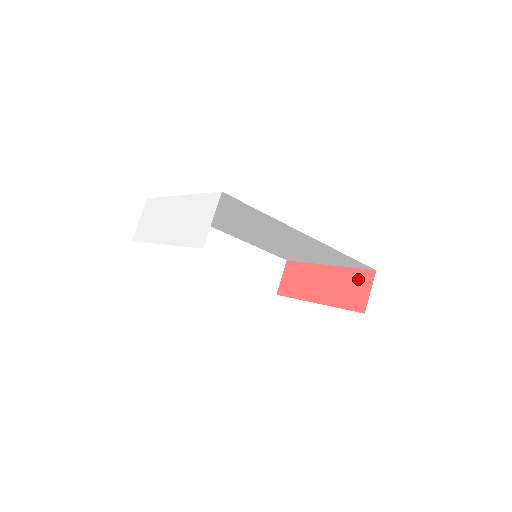
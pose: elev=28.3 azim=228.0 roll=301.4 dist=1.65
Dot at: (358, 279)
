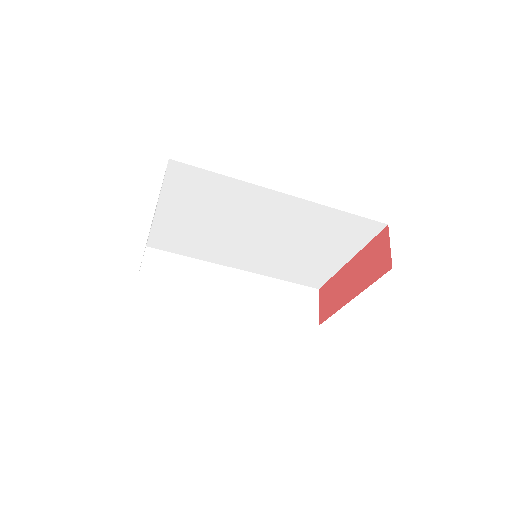
Dot at: (376, 246)
